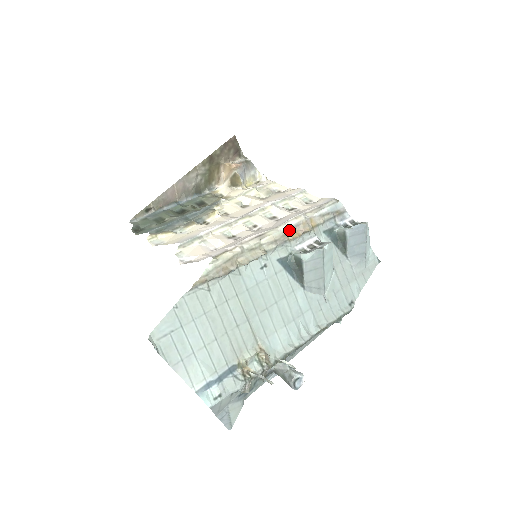
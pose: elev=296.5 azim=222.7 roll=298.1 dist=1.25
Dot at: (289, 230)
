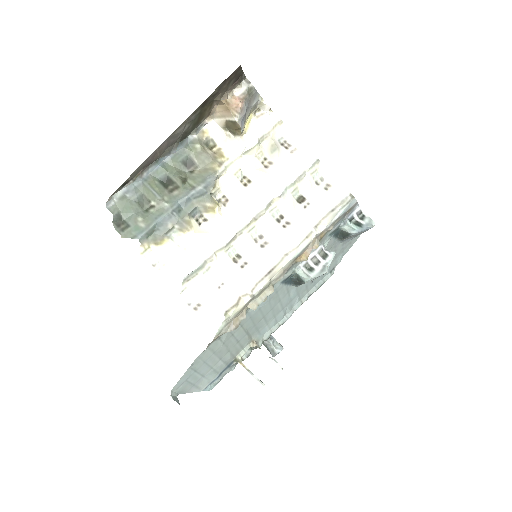
Dot at: (298, 255)
